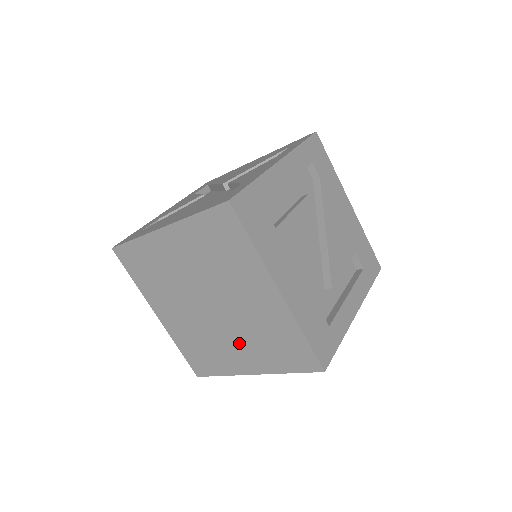
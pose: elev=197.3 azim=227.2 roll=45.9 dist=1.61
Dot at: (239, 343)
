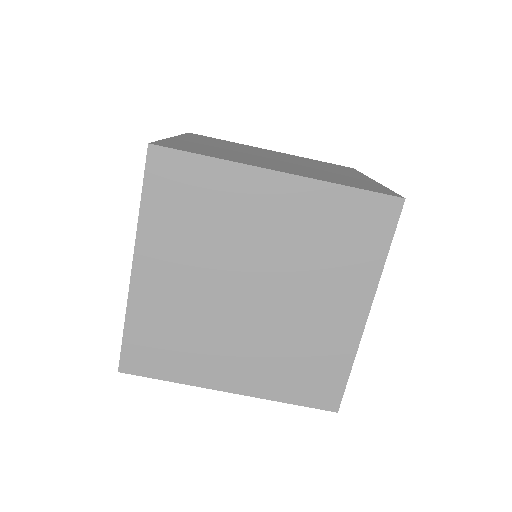
Dot at: (286, 167)
